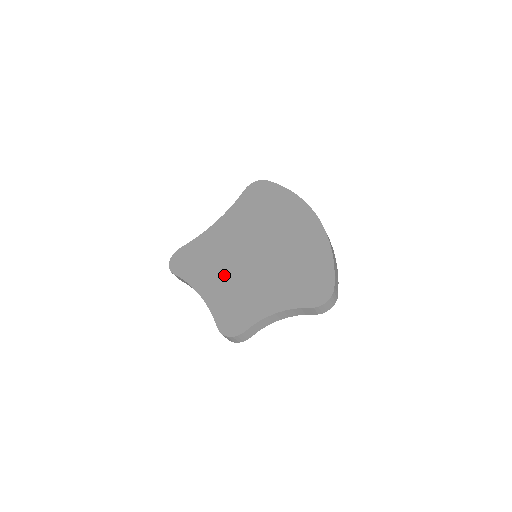
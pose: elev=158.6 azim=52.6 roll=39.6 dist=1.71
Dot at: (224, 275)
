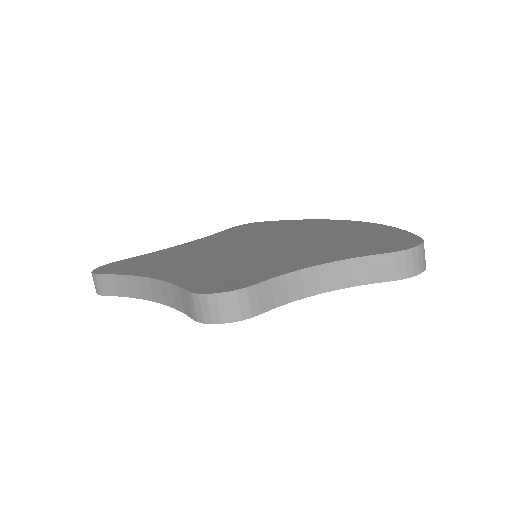
Dot at: (201, 261)
